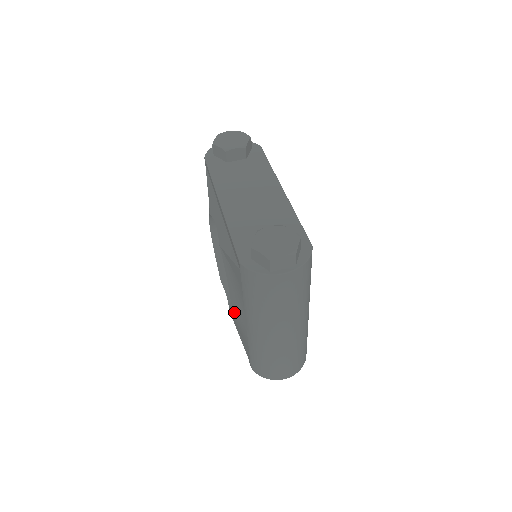
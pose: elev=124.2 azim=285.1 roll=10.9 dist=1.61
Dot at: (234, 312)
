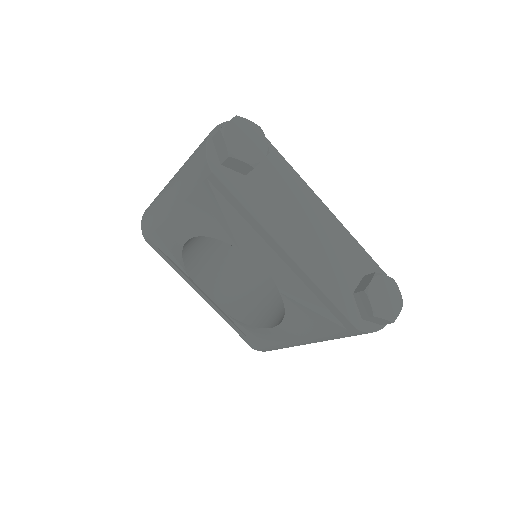
Dot at: (270, 331)
